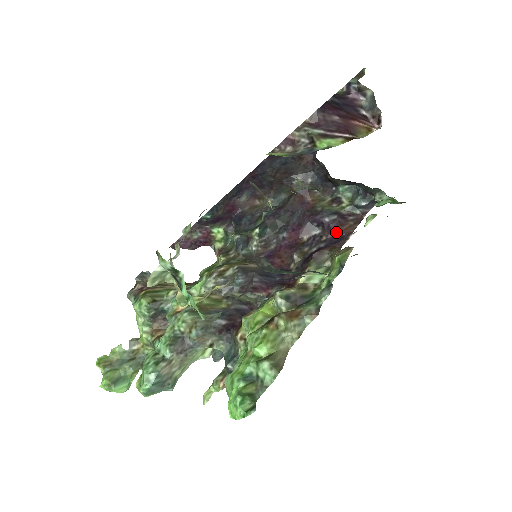
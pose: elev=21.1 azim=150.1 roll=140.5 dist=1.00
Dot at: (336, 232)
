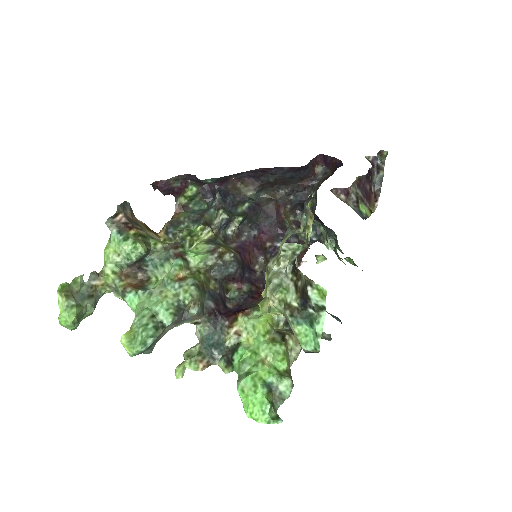
Dot at: occluded
